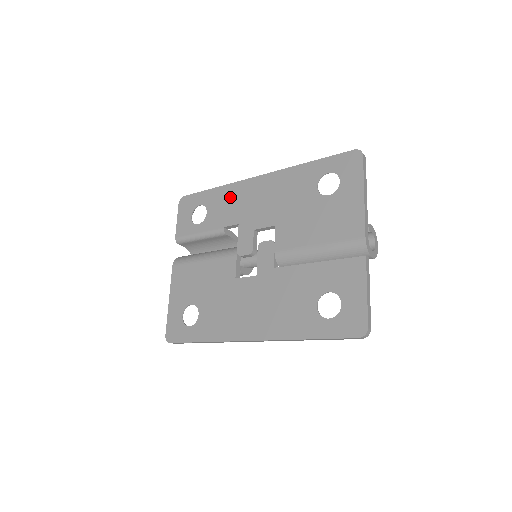
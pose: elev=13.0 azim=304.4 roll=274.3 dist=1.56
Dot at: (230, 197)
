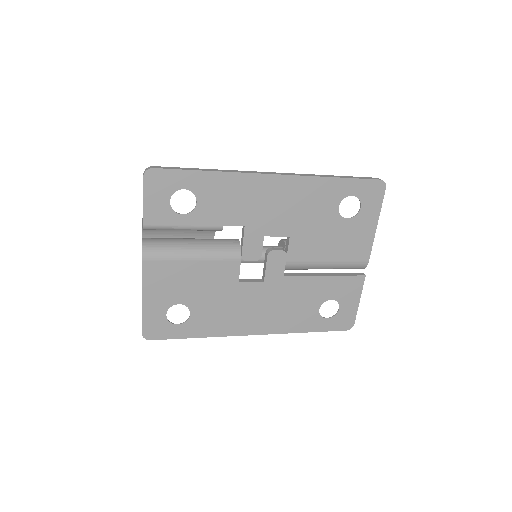
Dot at: (234, 191)
